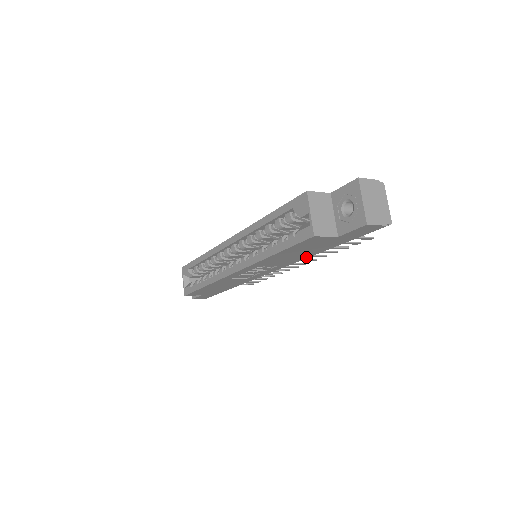
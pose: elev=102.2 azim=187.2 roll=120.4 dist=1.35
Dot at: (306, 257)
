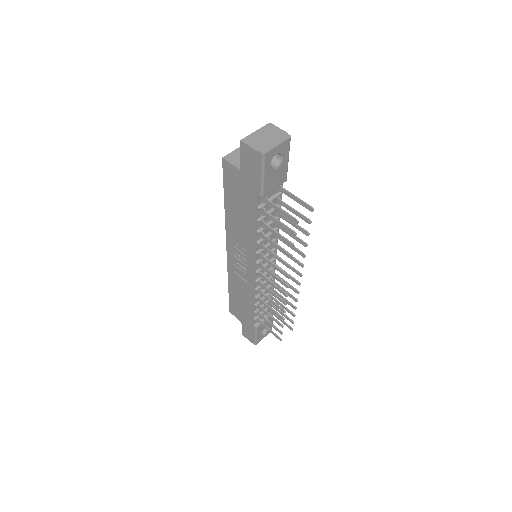
Dot at: (254, 230)
